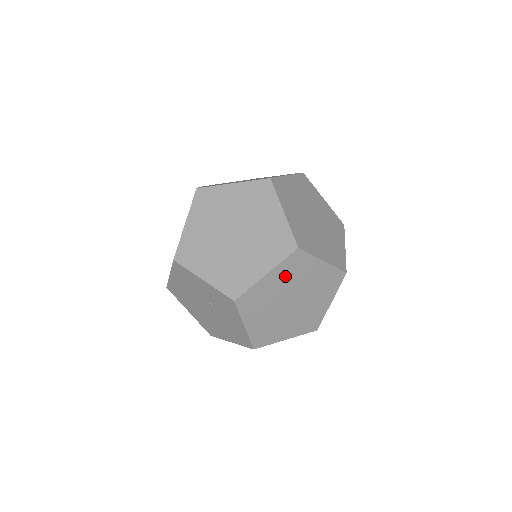
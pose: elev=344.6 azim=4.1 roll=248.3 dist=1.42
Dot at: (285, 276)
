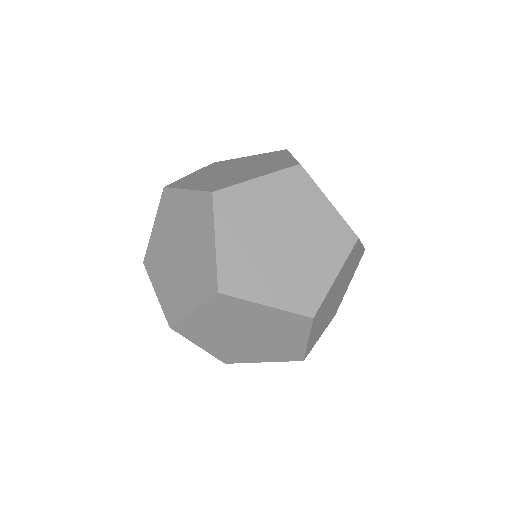
Dot at: (319, 318)
